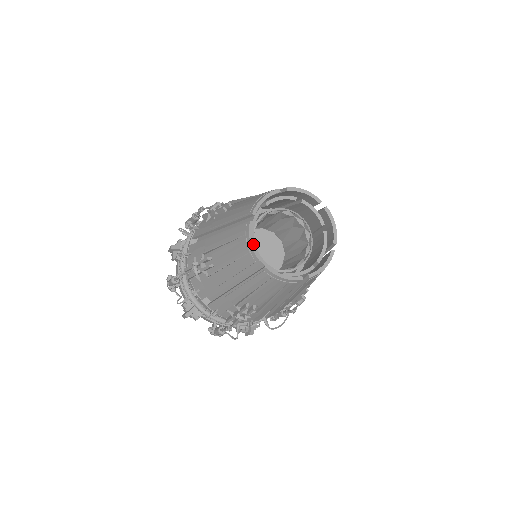
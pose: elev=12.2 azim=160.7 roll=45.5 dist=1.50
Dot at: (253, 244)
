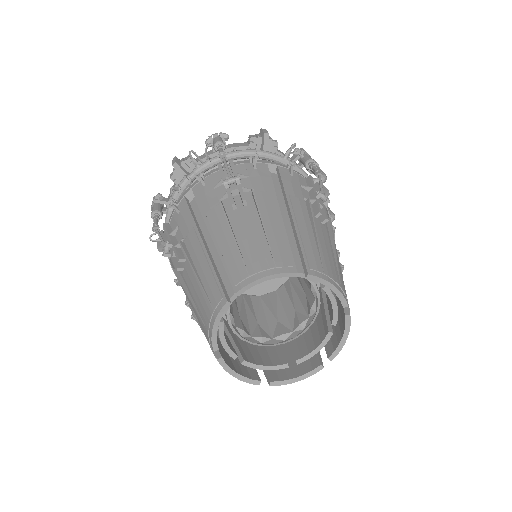
Dot at: (216, 329)
